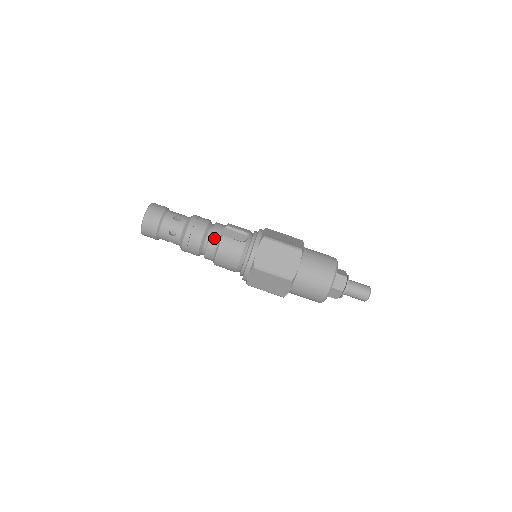
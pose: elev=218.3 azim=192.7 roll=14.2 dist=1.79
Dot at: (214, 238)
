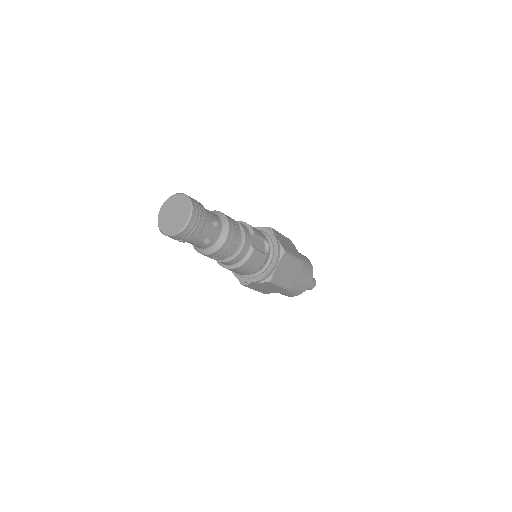
Dot at: (245, 250)
